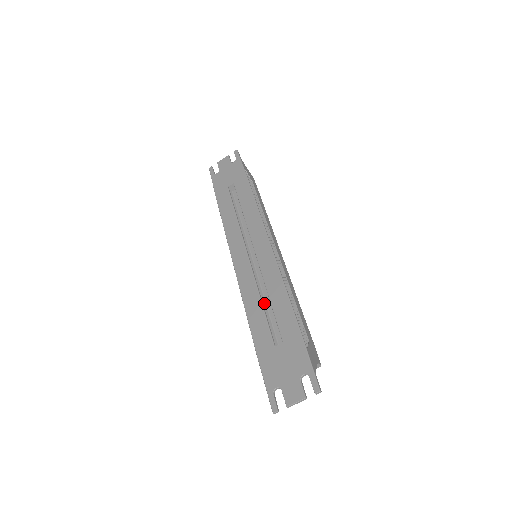
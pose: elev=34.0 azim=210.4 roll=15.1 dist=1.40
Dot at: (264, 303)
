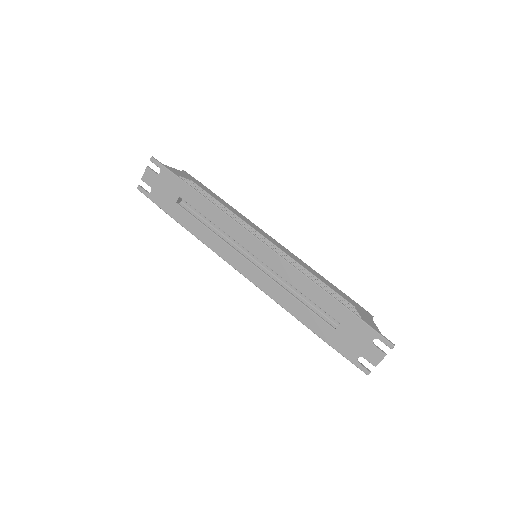
Dot at: (297, 296)
